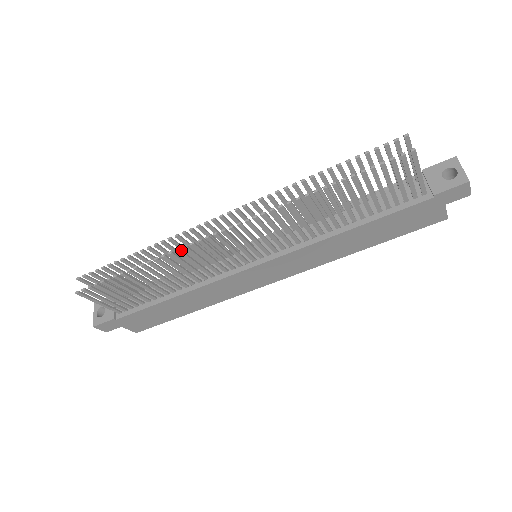
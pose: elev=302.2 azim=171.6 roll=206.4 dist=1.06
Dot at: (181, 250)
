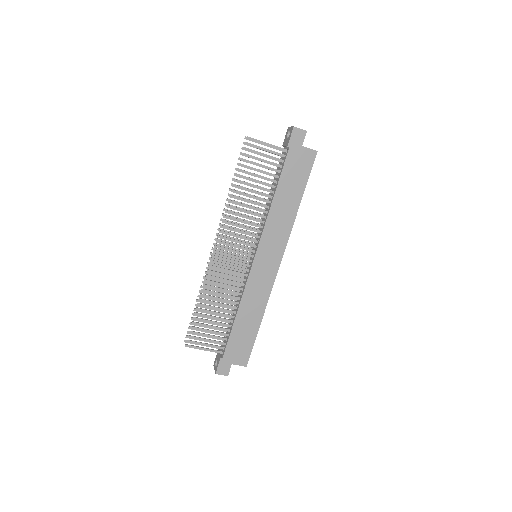
Dot at: (209, 275)
